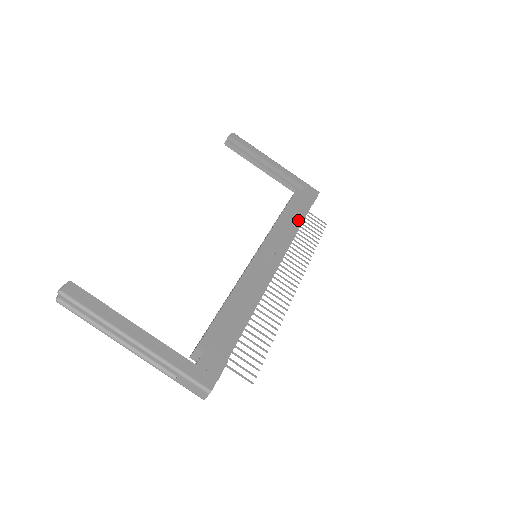
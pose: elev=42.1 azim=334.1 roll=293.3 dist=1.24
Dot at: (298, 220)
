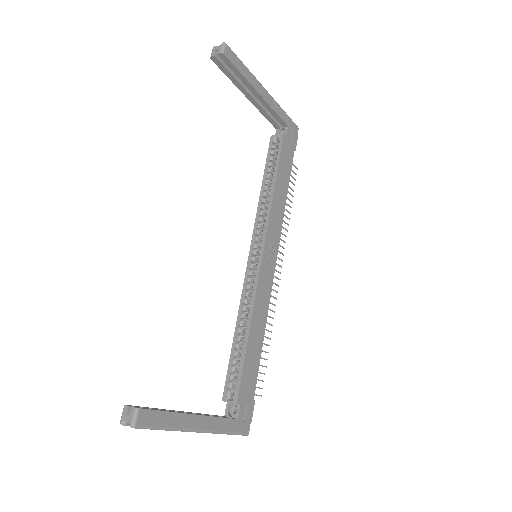
Dot at: (286, 189)
